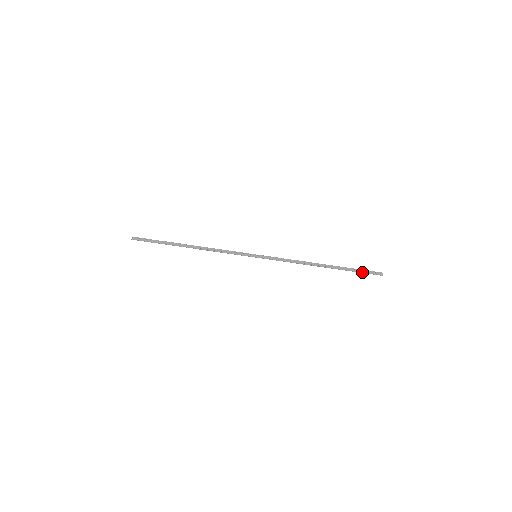
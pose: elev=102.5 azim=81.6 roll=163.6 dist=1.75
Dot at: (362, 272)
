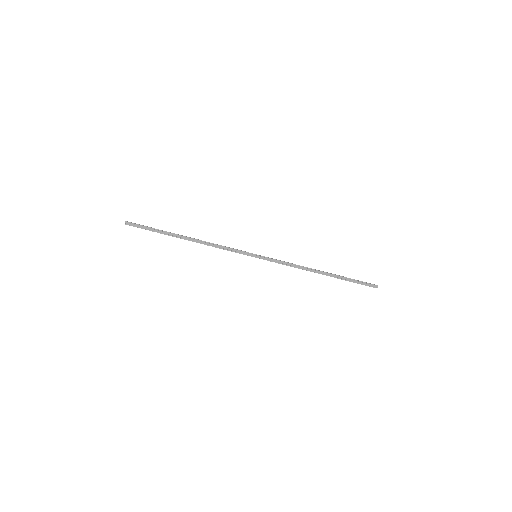
Dot at: (358, 283)
